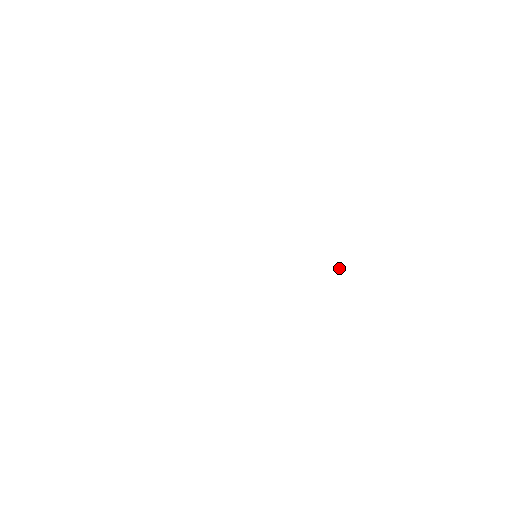
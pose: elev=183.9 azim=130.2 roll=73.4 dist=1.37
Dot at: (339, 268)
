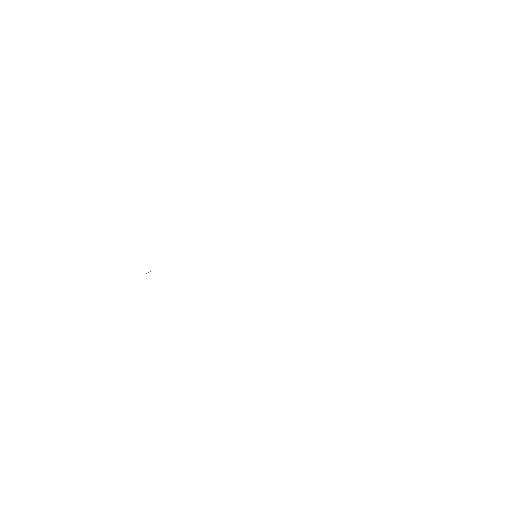
Dot at: occluded
